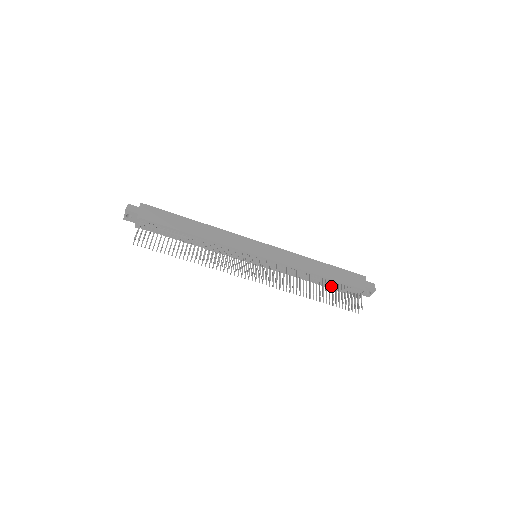
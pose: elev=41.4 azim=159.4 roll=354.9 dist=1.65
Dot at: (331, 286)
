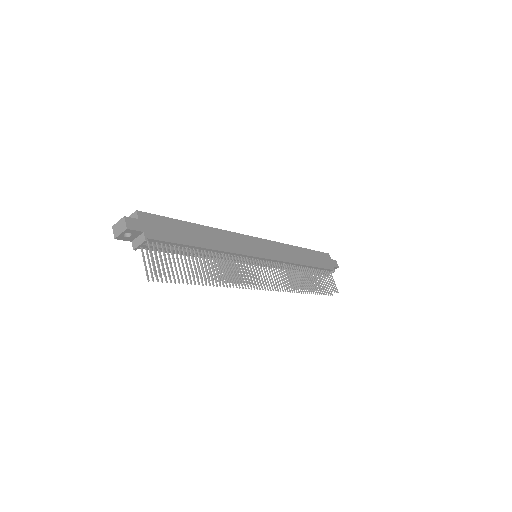
Dot at: occluded
